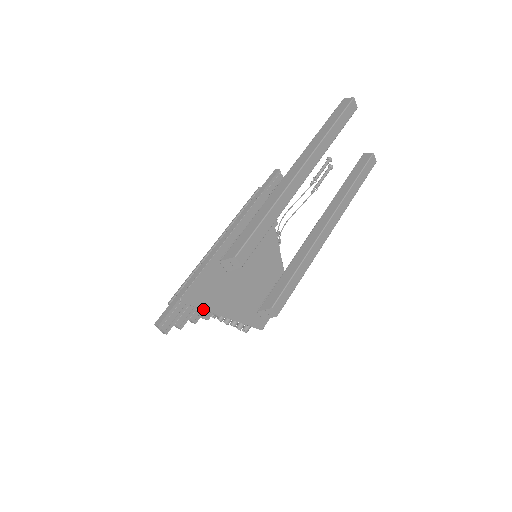
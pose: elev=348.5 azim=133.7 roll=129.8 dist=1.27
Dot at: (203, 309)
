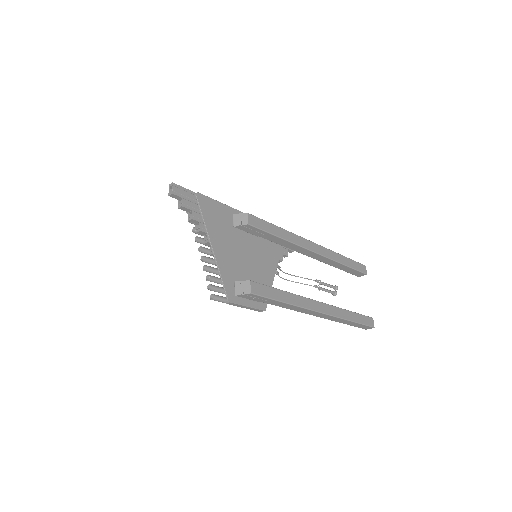
Dot at: (204, 219)
